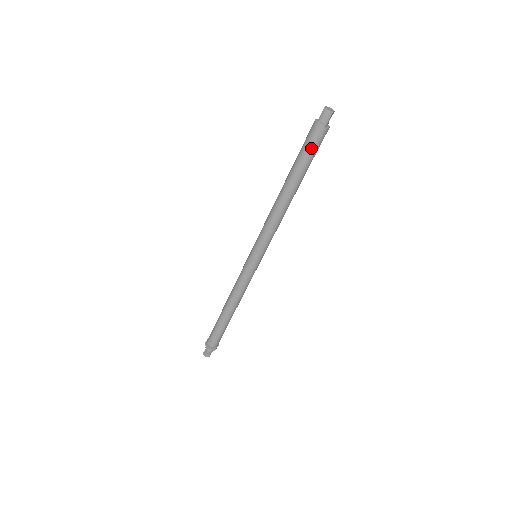
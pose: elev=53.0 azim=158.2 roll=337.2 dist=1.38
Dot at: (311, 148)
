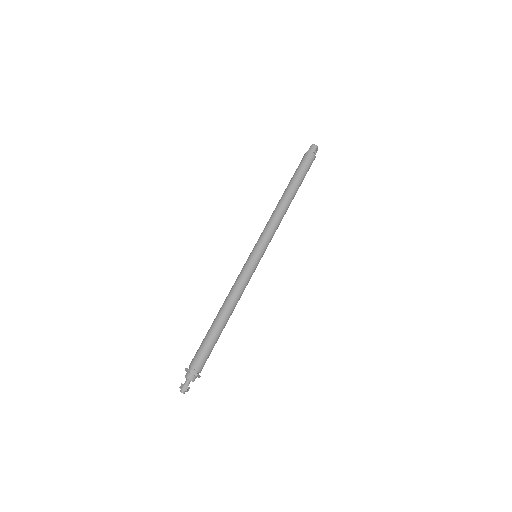
Dot at: (304, 165)
